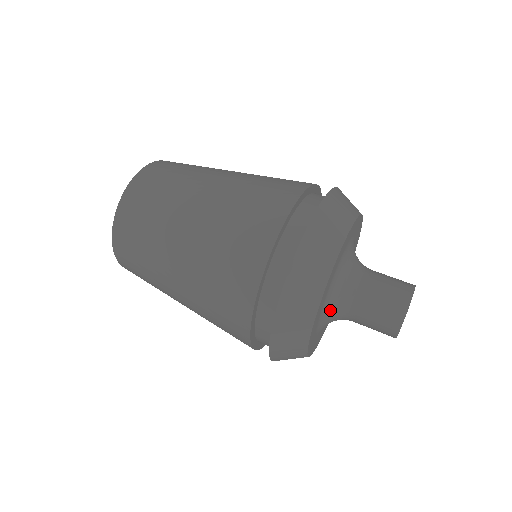
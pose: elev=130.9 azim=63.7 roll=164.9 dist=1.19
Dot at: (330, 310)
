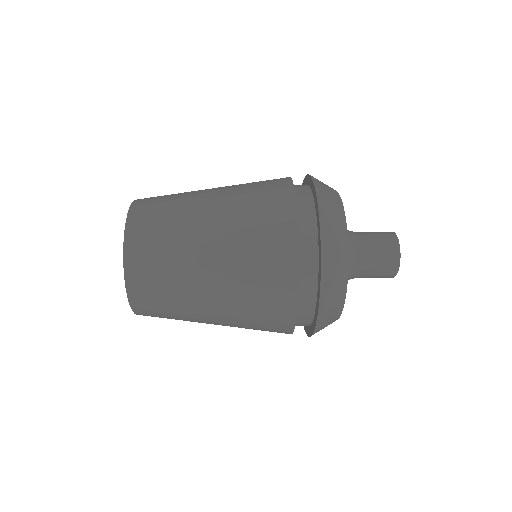
Dot at: occluded
